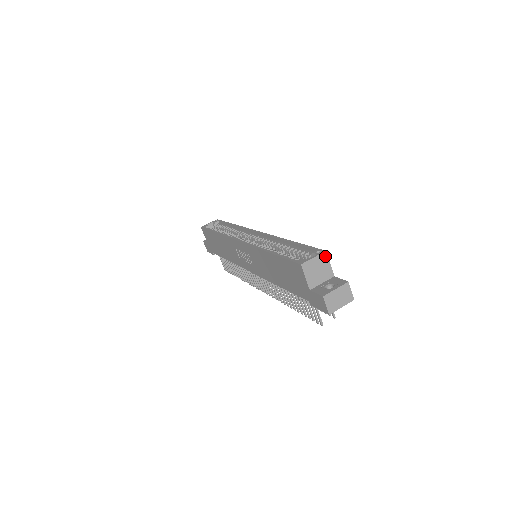
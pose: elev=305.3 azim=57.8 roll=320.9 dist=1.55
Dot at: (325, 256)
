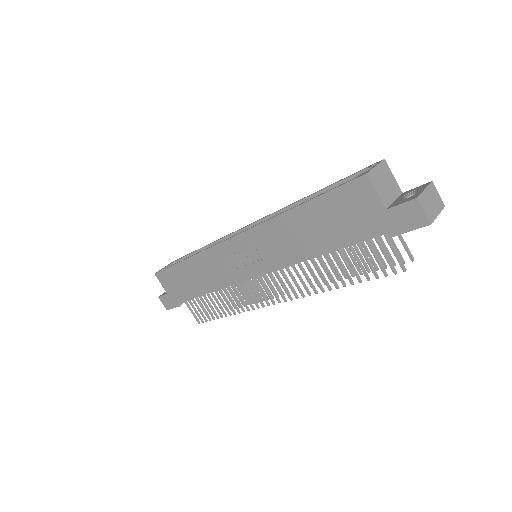
Dot at: (386, 165)
